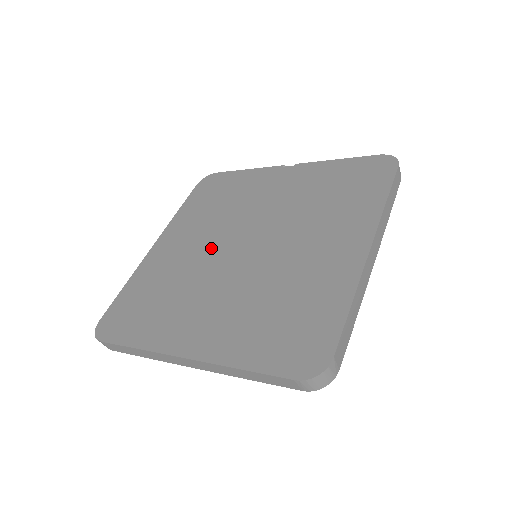
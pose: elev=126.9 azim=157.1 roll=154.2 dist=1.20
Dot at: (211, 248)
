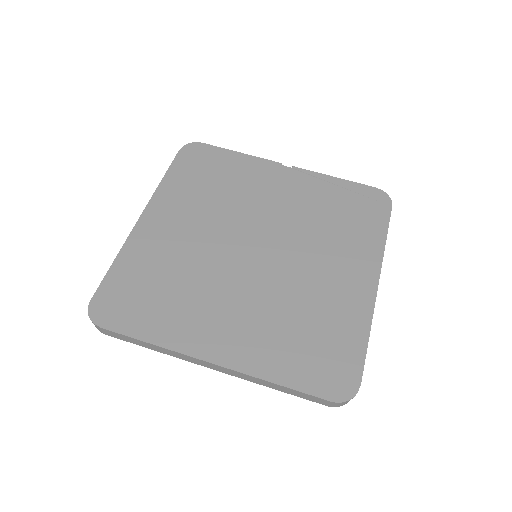
Dot at: (217, 241)
